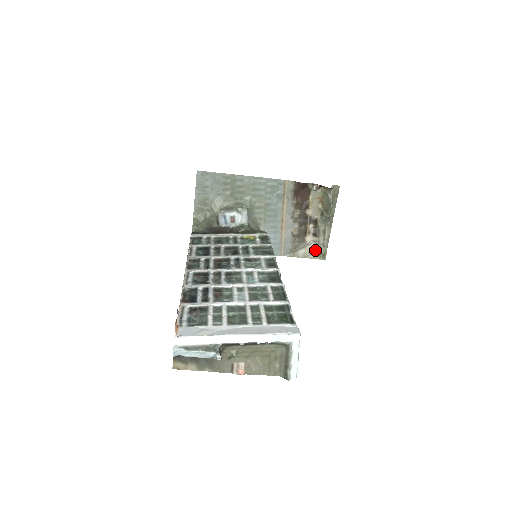
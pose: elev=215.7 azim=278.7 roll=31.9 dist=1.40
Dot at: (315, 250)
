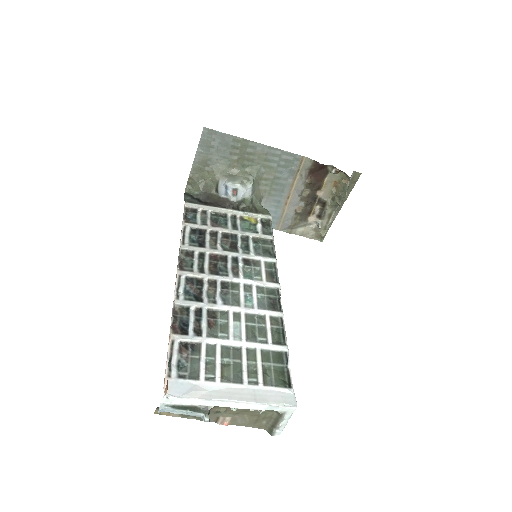
Dot at: (315, 231)
